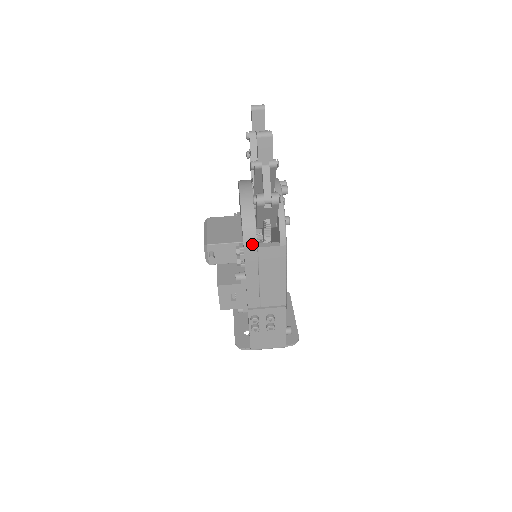
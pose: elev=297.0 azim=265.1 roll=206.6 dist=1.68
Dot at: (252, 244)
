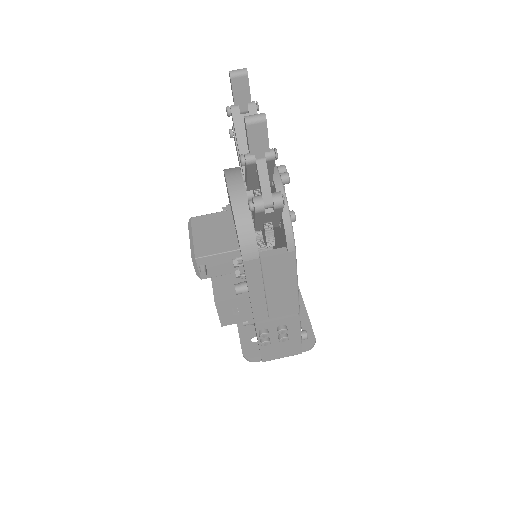
Dot at: (253, 255)
